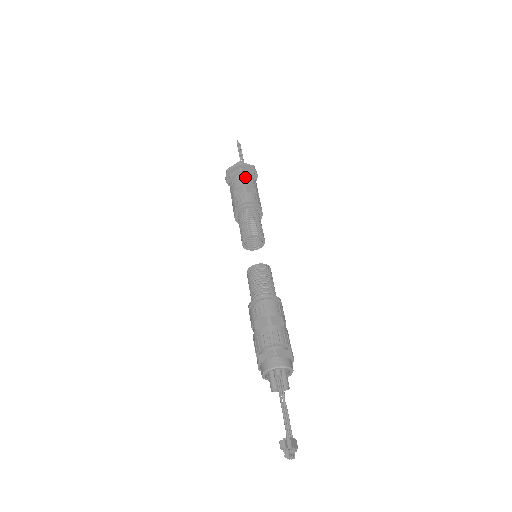
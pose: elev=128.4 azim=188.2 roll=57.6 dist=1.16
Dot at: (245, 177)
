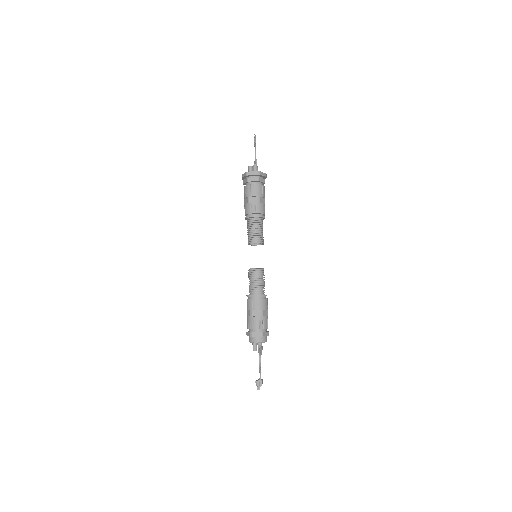
Dot at: (260, 187)
